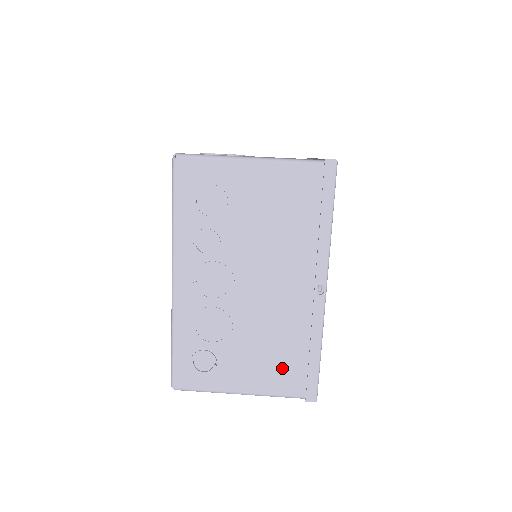
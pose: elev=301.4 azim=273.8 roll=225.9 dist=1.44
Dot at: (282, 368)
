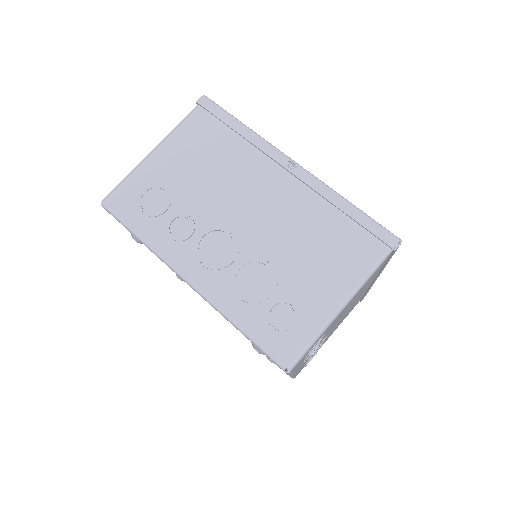
Dot at: (343, 248)
